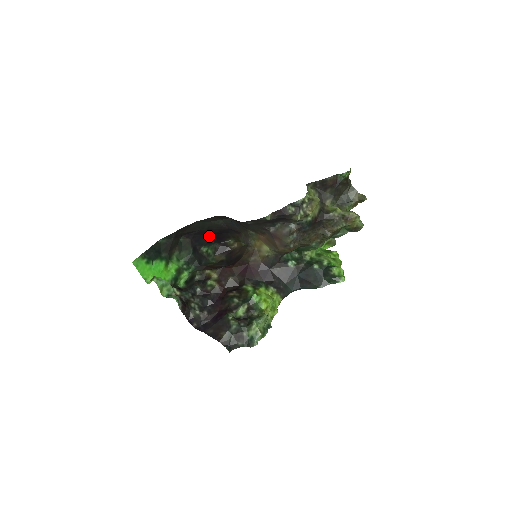
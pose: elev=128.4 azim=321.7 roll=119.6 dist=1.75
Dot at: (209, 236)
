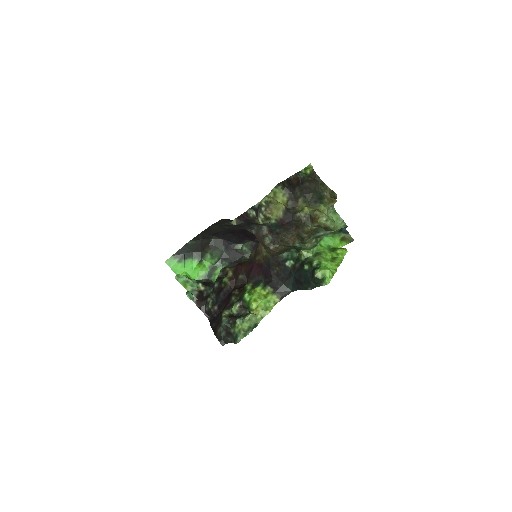
Dot at: (237, 235)
